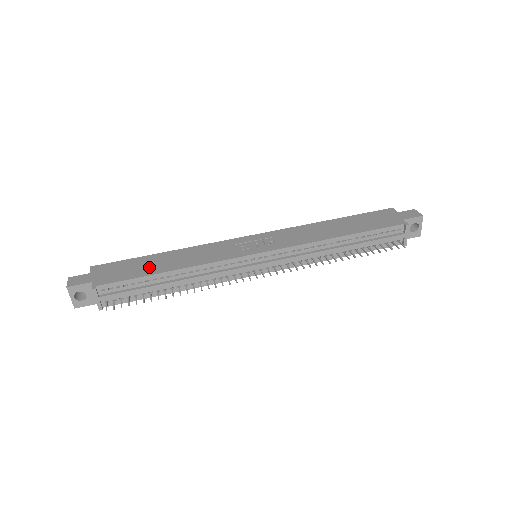
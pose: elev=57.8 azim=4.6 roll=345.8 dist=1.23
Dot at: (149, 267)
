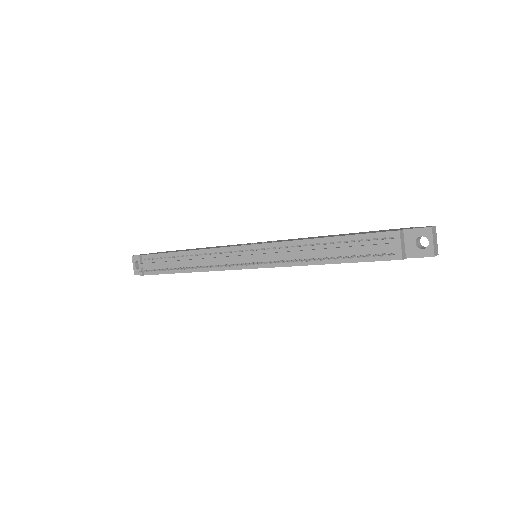
Dot at: occluded
